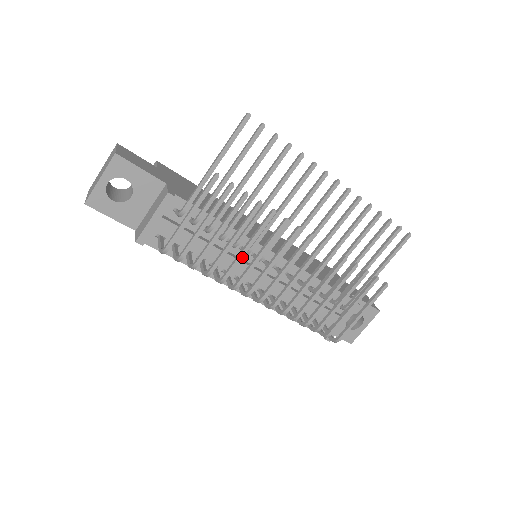
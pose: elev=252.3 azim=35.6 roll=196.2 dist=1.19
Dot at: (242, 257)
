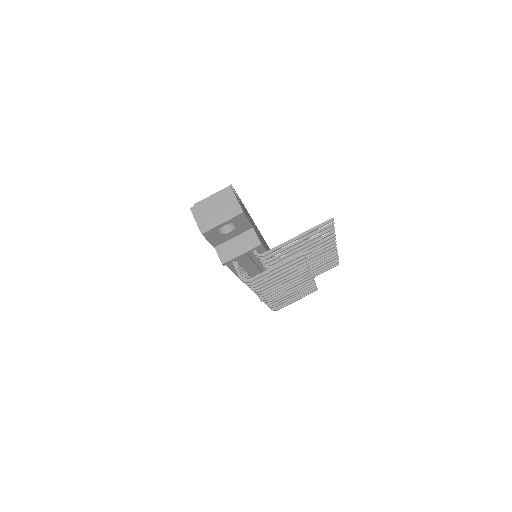
Dot at: occluded
